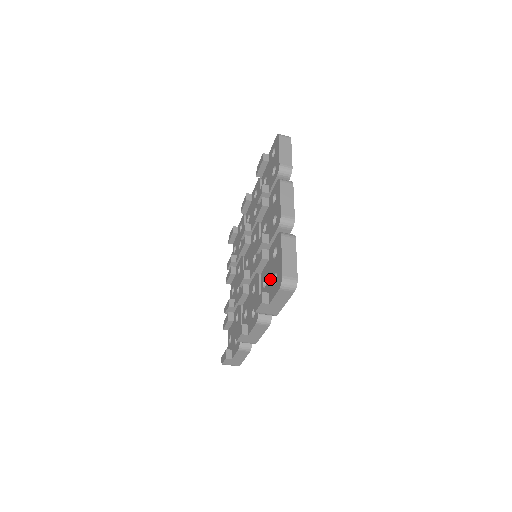
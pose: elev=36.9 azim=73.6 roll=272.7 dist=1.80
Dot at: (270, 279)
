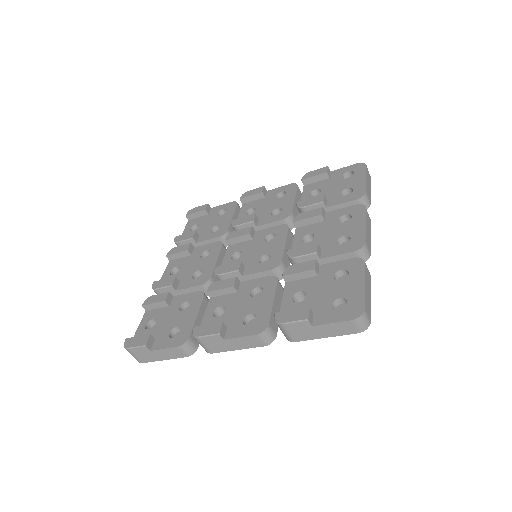
Dot at: (321, 298)
